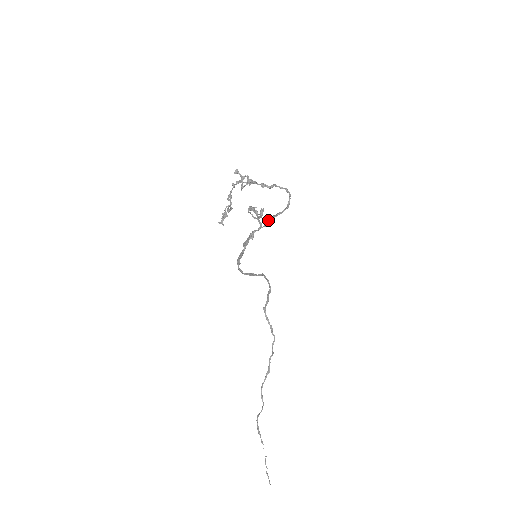
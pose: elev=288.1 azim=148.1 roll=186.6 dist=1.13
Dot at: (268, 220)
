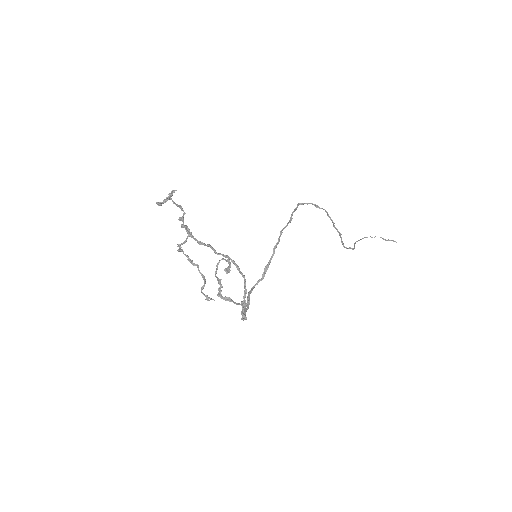
Dot at: (243, 307)
